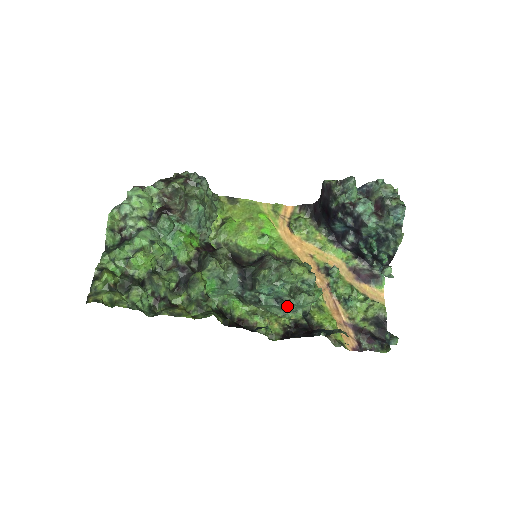
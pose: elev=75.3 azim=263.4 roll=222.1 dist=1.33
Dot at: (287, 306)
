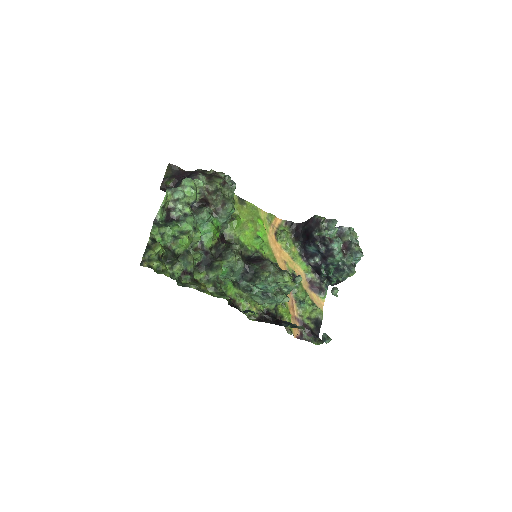
Dot at: (269, 299)
